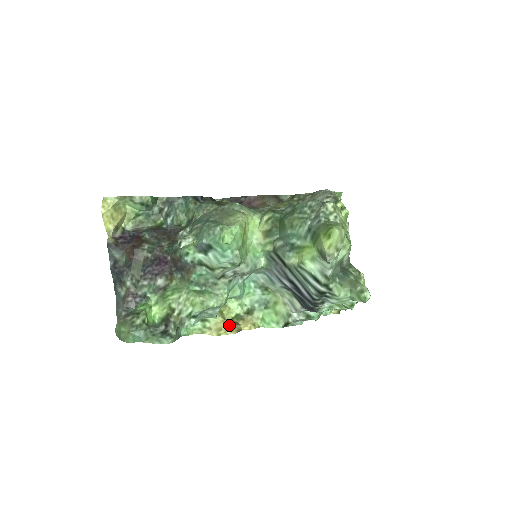
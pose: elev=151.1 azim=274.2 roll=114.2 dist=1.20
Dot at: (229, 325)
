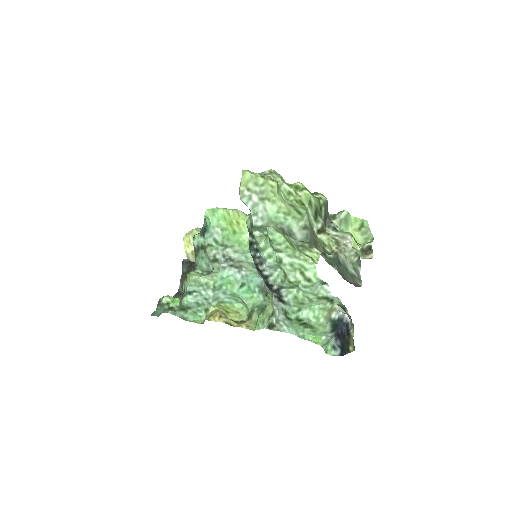
Dot at: (220, 313)
